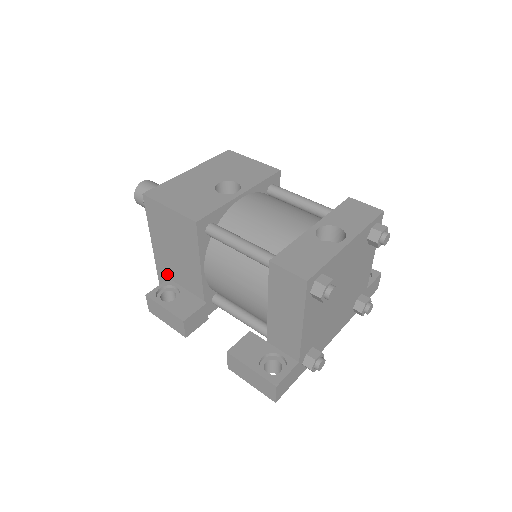
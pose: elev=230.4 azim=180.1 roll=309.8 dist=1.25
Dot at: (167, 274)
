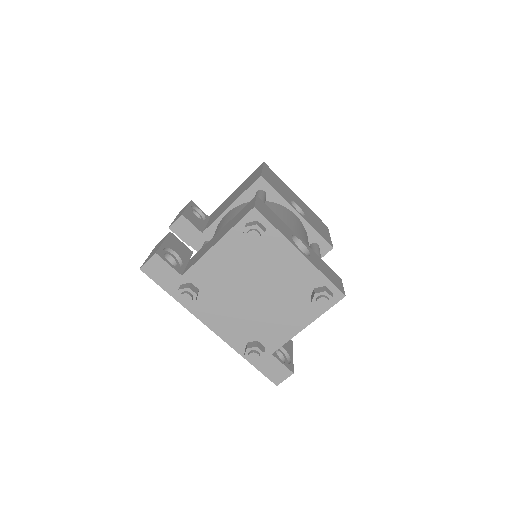
Dot at: (213, 214)
